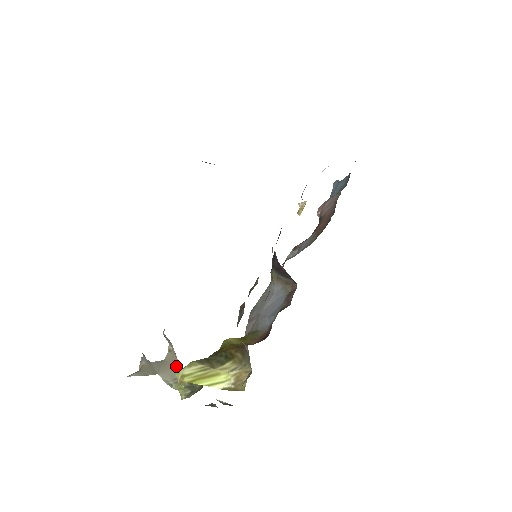
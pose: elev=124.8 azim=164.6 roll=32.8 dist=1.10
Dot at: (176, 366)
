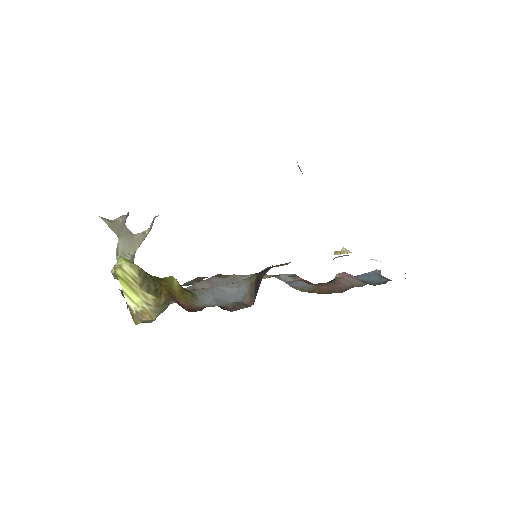
Dot at: (135, 247)
